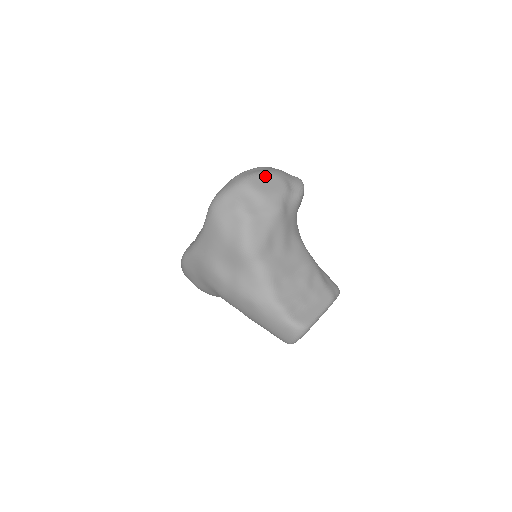
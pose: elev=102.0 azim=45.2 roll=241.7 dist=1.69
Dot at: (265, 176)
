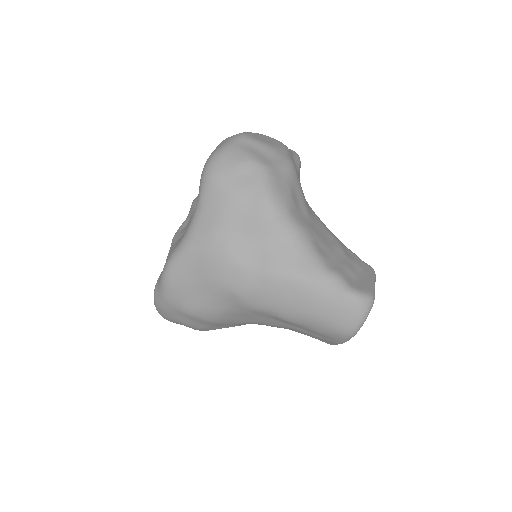
Dot at: (259, 134)
